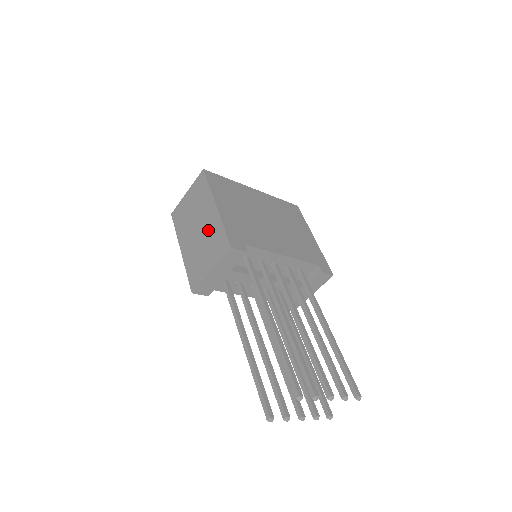
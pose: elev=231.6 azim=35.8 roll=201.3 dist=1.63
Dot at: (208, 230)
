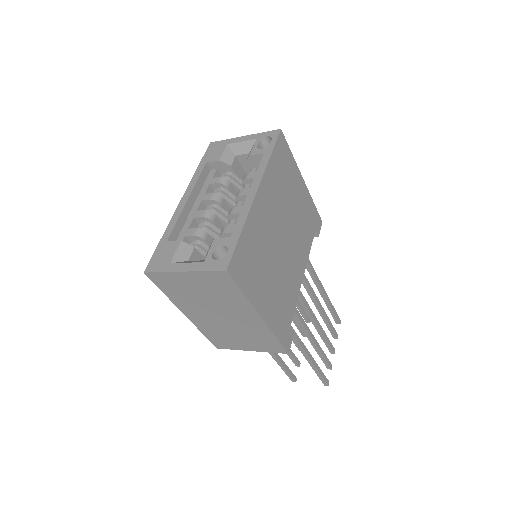
Dot at: (245, 327)
